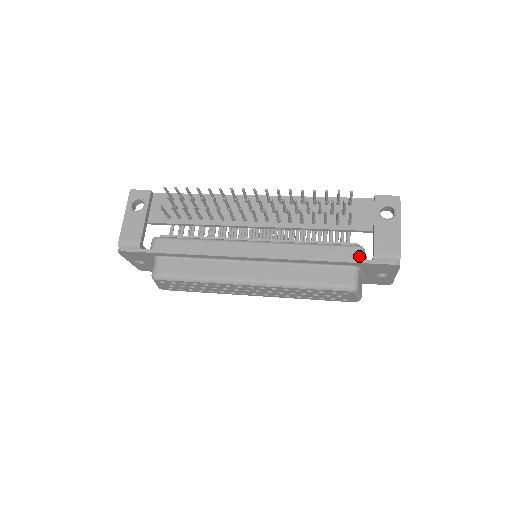
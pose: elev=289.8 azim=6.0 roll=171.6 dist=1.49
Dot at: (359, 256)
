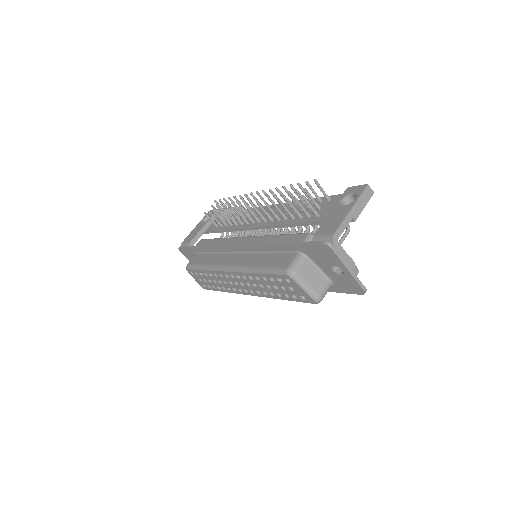
Dot at: (304, 241)
